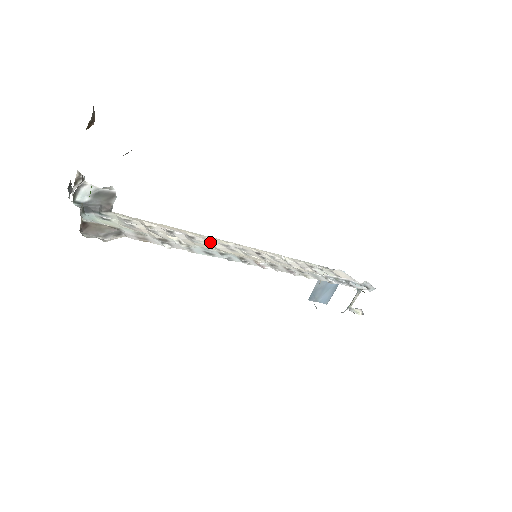
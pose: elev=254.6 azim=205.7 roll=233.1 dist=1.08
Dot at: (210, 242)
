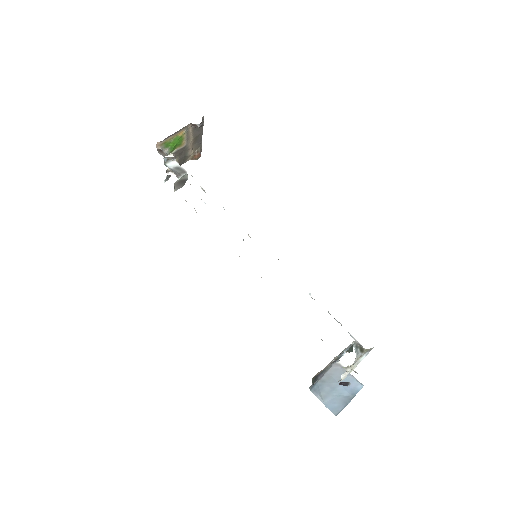
Dot at: occluded
